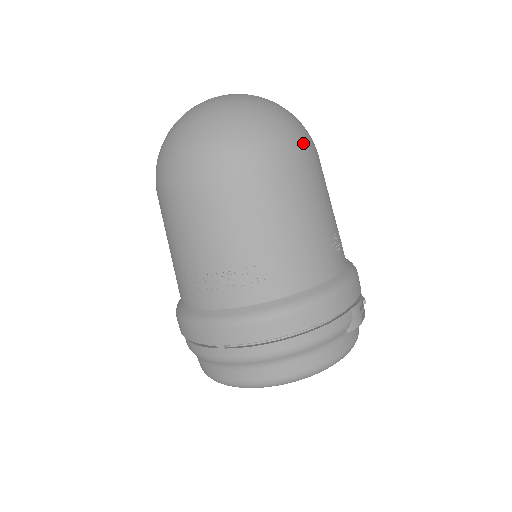
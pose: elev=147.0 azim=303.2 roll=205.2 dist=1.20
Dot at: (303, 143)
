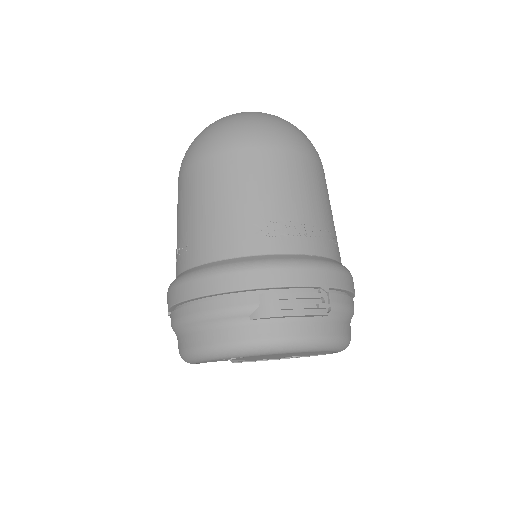
Dot at: (248, 136)
